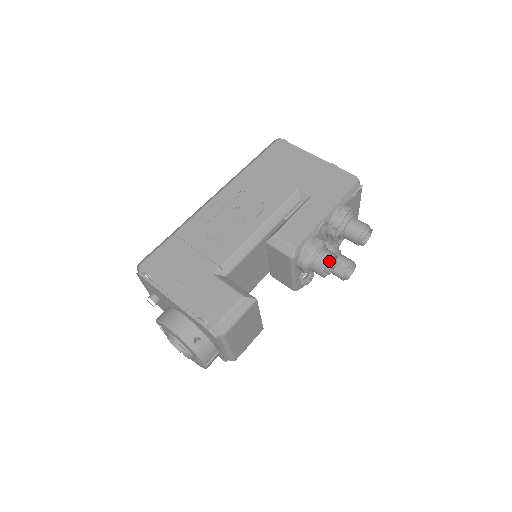
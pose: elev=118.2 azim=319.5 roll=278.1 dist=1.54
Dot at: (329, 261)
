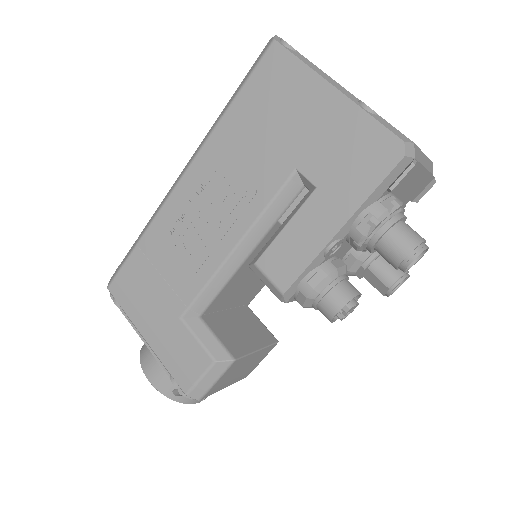
Dot at: occluded
